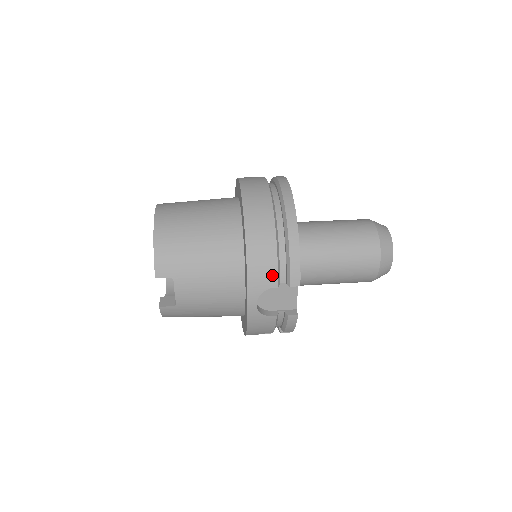
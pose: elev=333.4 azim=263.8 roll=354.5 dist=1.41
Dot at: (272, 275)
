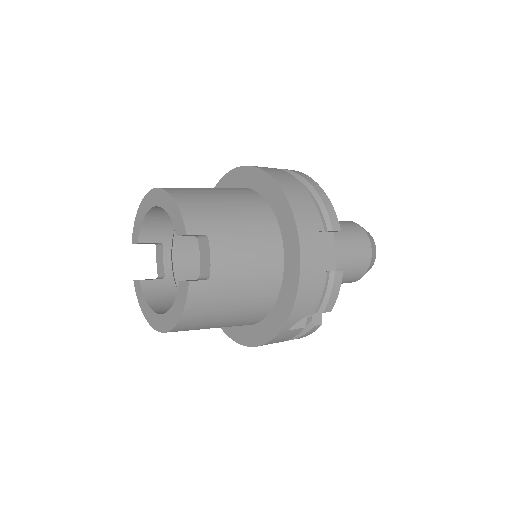
Dot at: (315, 217)
